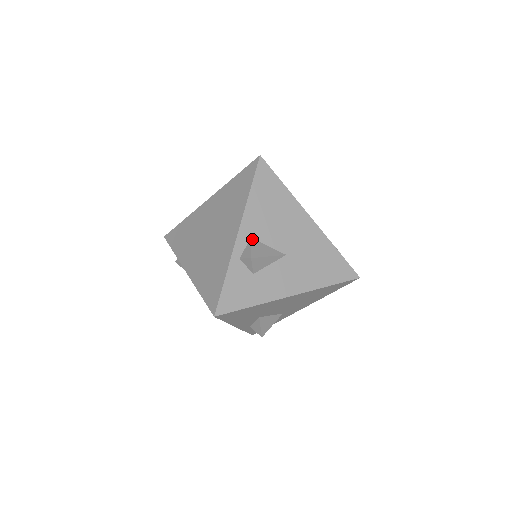
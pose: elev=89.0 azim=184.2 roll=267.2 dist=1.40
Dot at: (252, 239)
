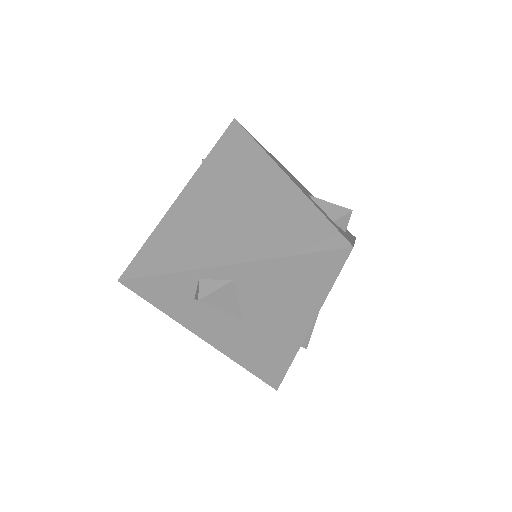
Dot at: (232, 283)
